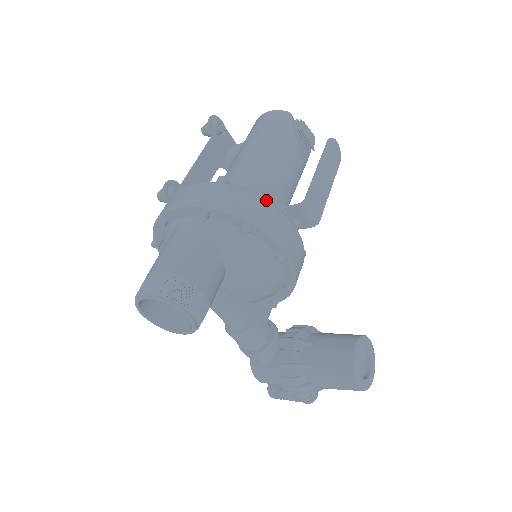
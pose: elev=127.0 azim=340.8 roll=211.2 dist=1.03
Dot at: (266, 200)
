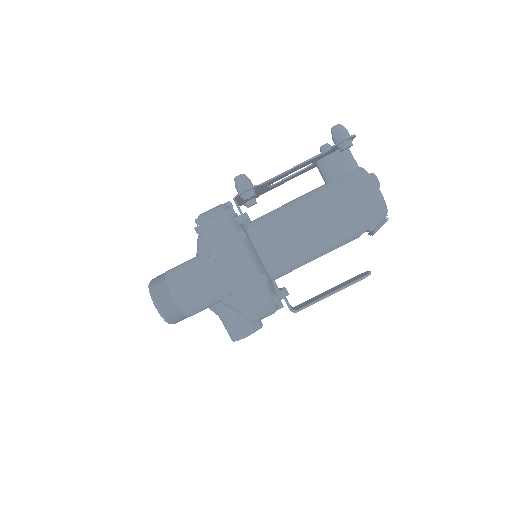
Dot at: (273, 307)
